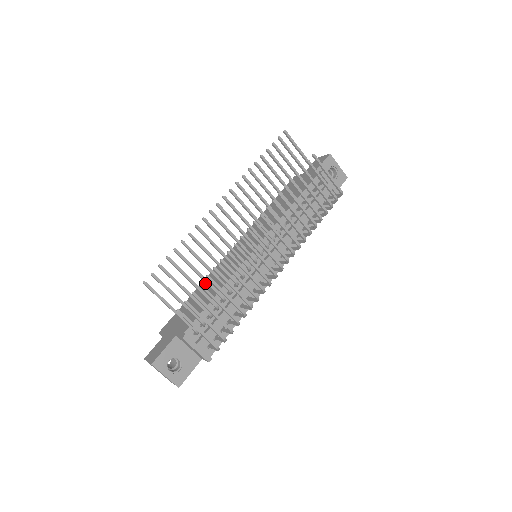
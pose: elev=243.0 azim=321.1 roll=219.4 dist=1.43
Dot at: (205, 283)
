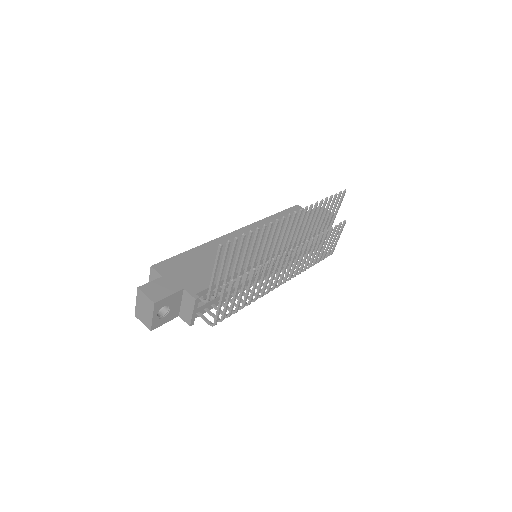
Dot at: (209, 248)
